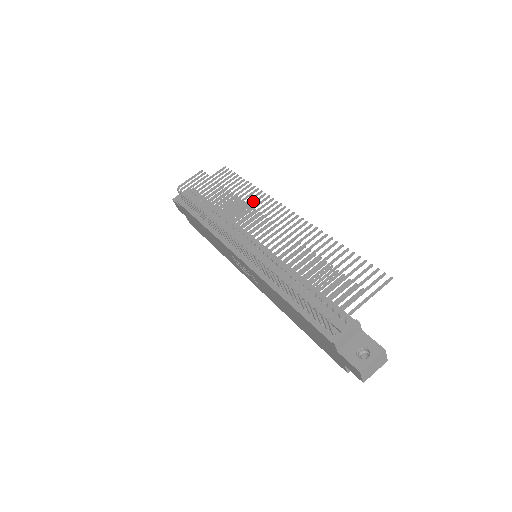
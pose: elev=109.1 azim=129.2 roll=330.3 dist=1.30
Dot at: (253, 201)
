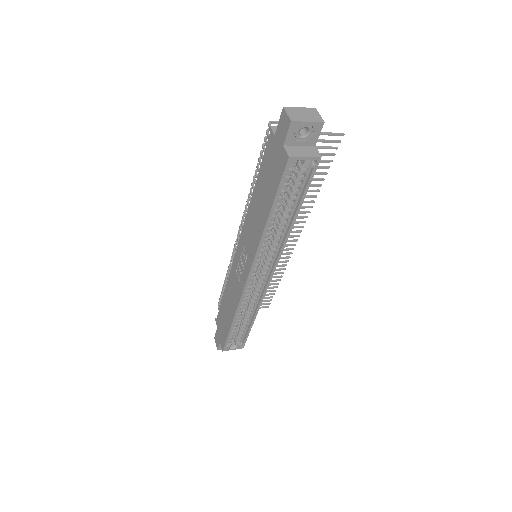
Dot at: occluded
